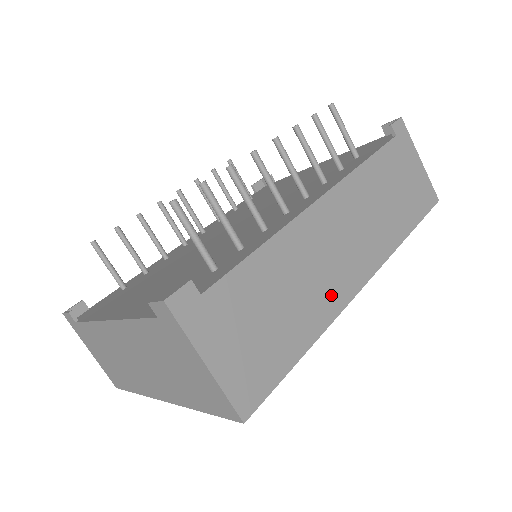
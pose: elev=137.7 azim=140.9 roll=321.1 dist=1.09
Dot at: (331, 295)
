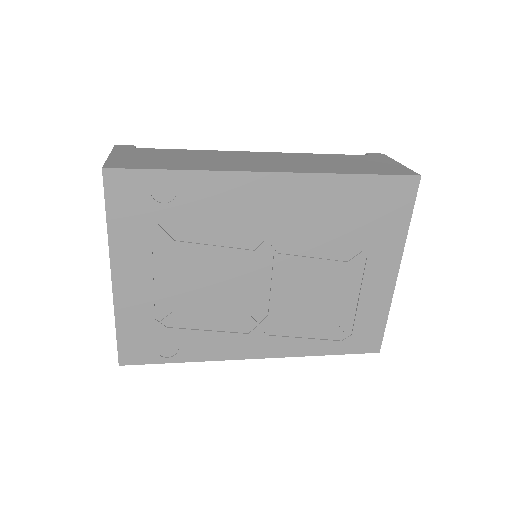
Dot at: (229, 166)
